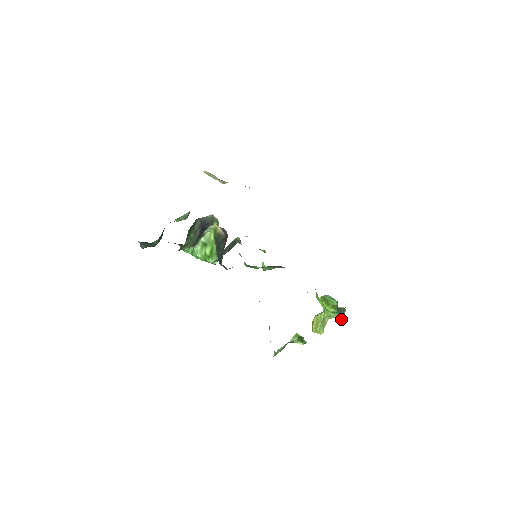
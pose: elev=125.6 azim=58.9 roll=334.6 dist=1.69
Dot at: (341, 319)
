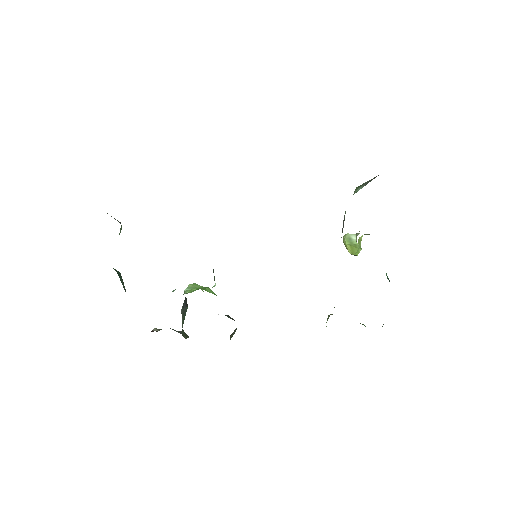
Dot at: occluded
